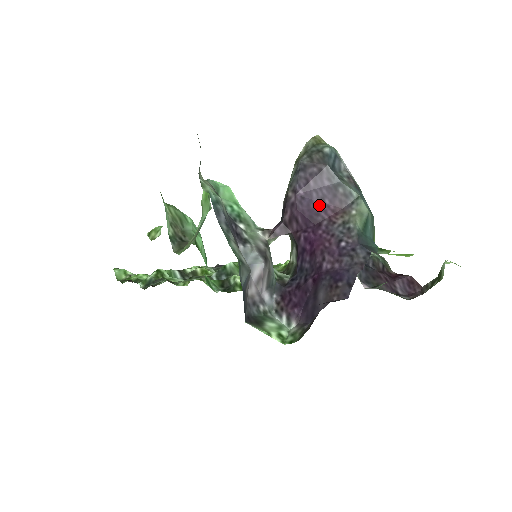
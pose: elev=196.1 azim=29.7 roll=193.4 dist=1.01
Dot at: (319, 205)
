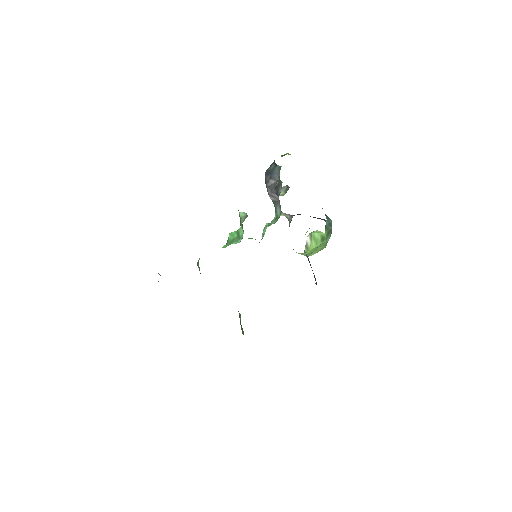
Dot at: occluded
